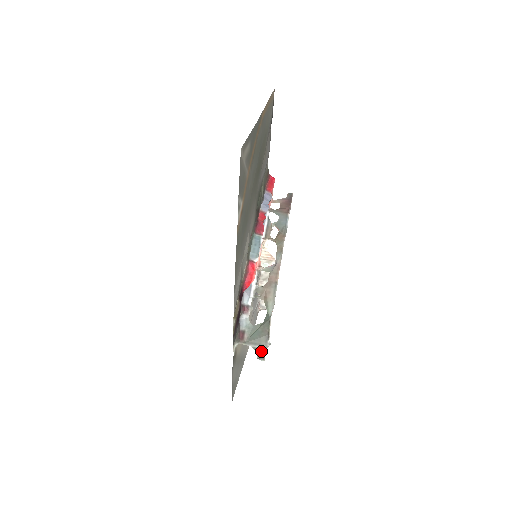
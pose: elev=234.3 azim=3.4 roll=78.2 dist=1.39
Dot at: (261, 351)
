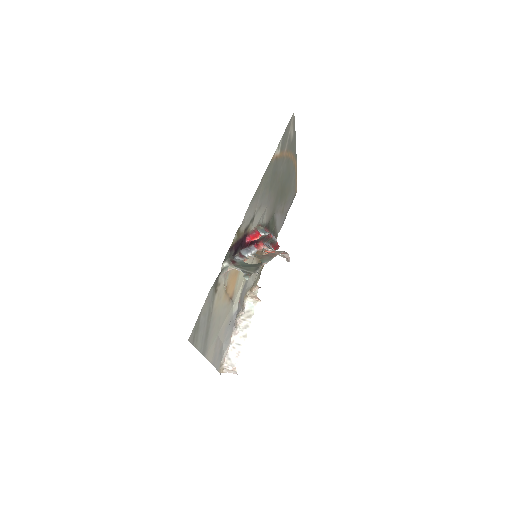
Dot at: (248, 273)
